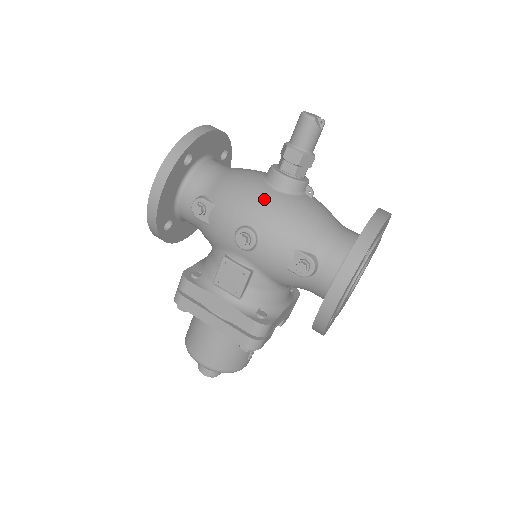
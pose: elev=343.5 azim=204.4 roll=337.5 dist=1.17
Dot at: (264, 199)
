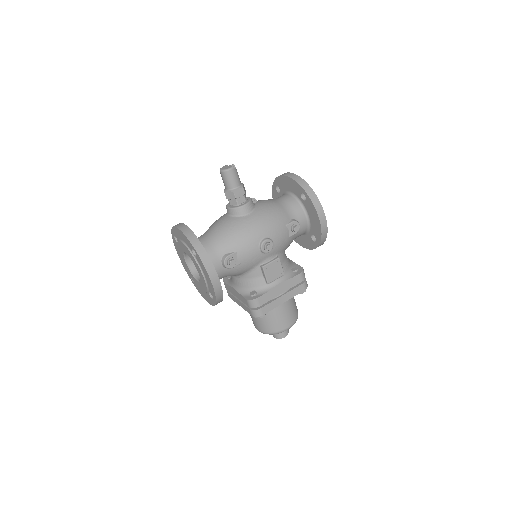
Dot at: (253, 223)
